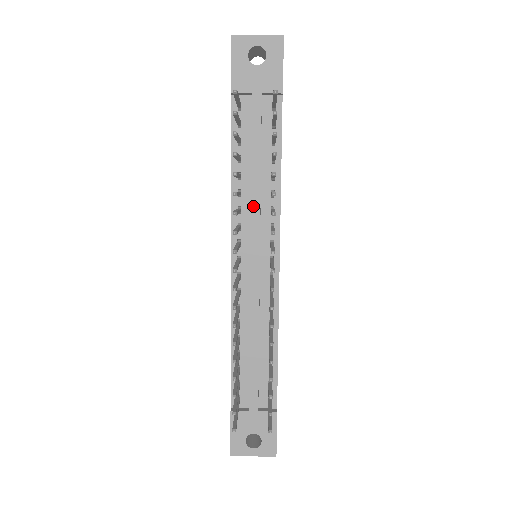
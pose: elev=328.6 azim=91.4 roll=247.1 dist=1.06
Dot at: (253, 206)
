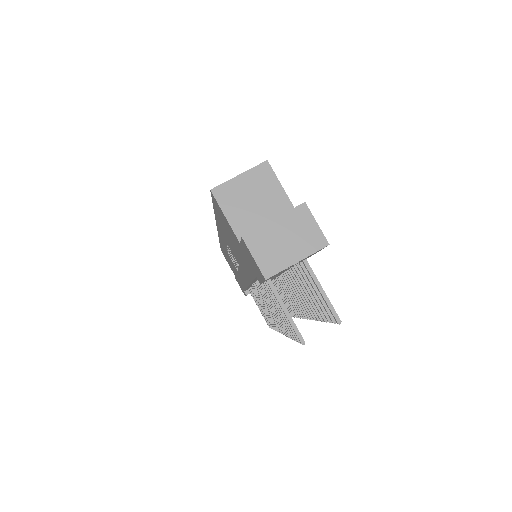
Dot at: occluded
